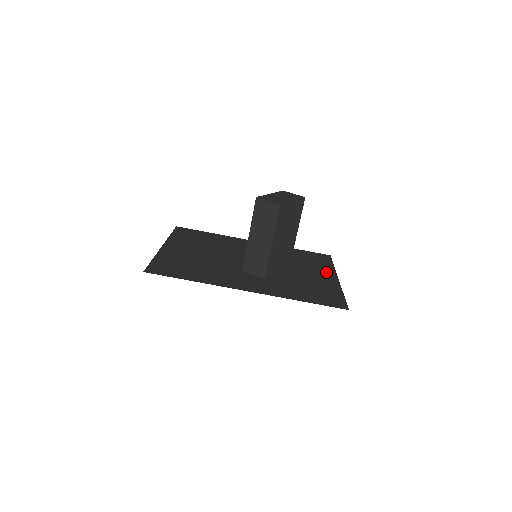
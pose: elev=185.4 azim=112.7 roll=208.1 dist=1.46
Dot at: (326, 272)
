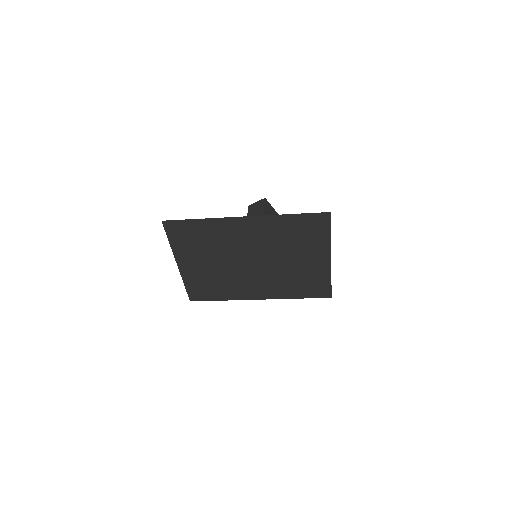
Dot at: (321, 266)
